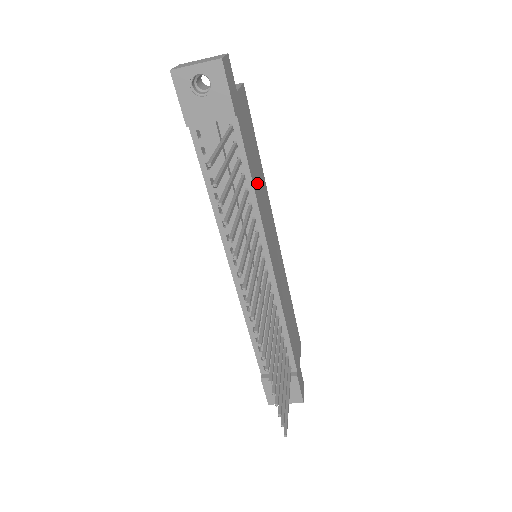
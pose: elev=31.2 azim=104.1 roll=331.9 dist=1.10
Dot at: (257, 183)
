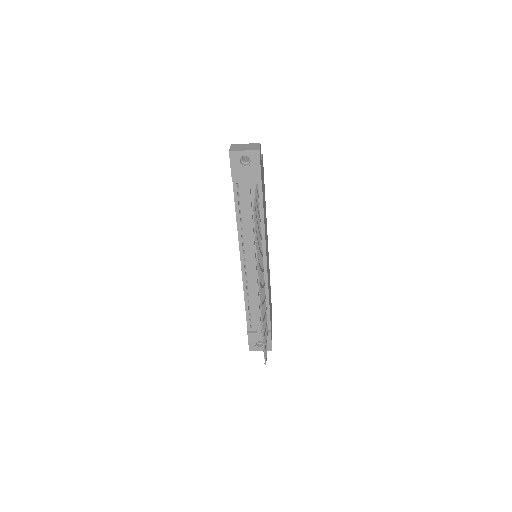
Dot at: (264, 214)
